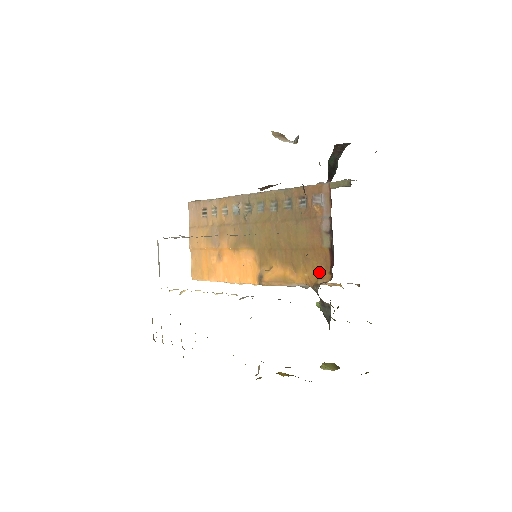
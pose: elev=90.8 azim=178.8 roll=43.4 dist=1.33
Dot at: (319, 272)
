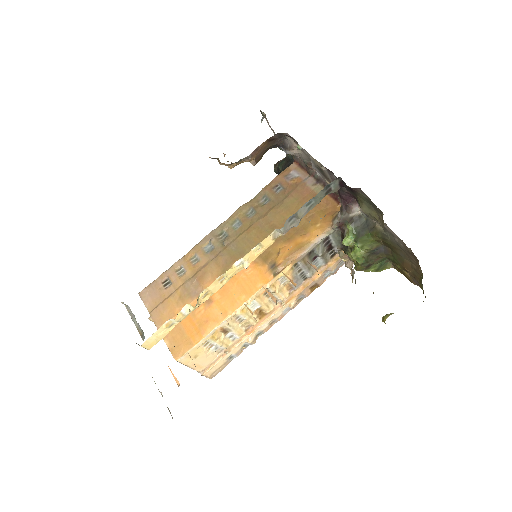
Dot at: (329, 213)
